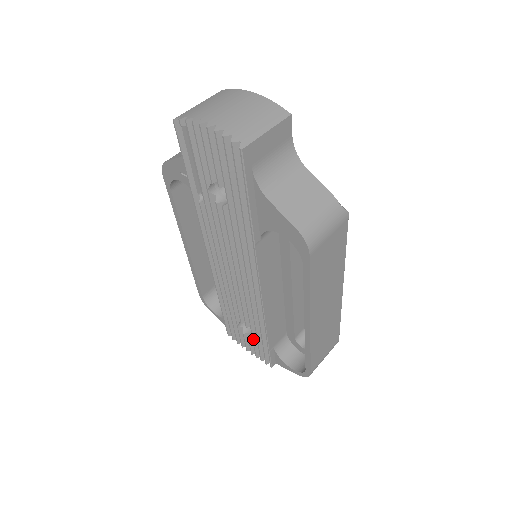
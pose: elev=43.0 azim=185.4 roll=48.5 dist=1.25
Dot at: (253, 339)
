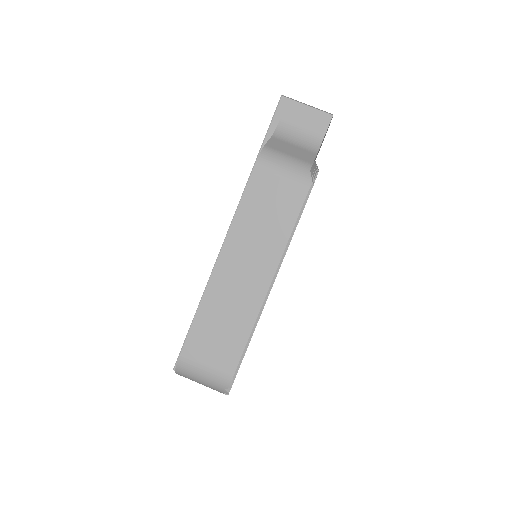
Dot at: occluded
